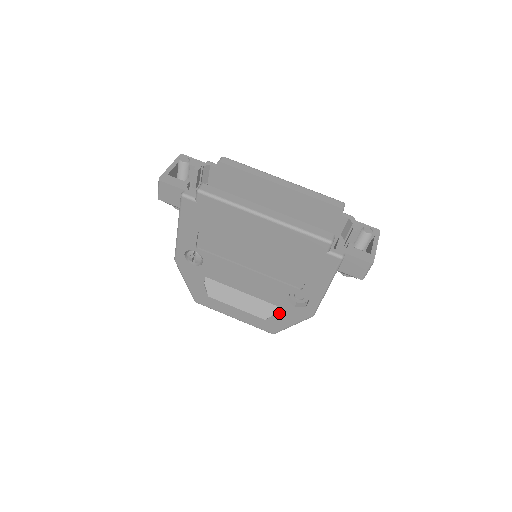
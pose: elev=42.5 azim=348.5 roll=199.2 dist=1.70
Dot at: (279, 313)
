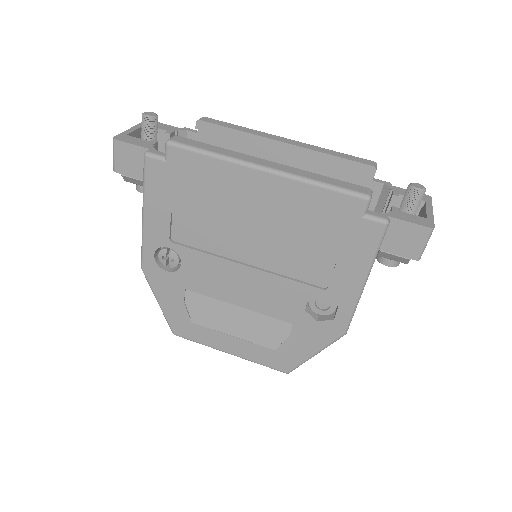
Dot at: (294, 335)
